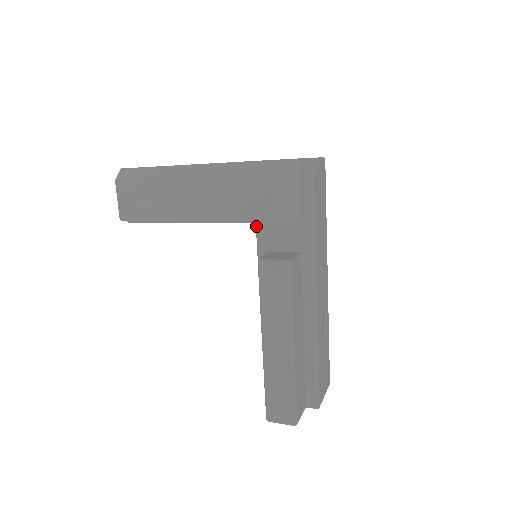
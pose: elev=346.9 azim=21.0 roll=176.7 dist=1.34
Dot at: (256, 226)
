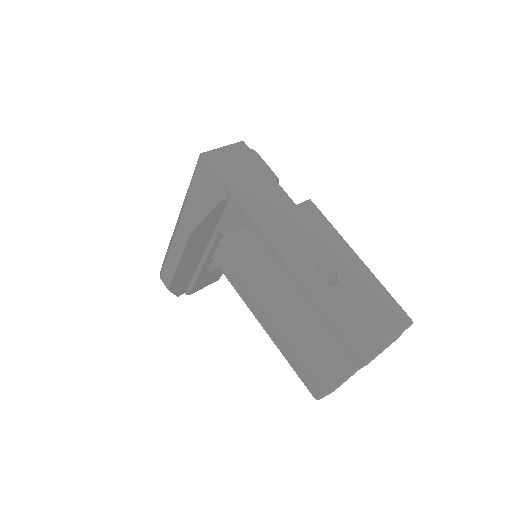
Dot at: occluded
